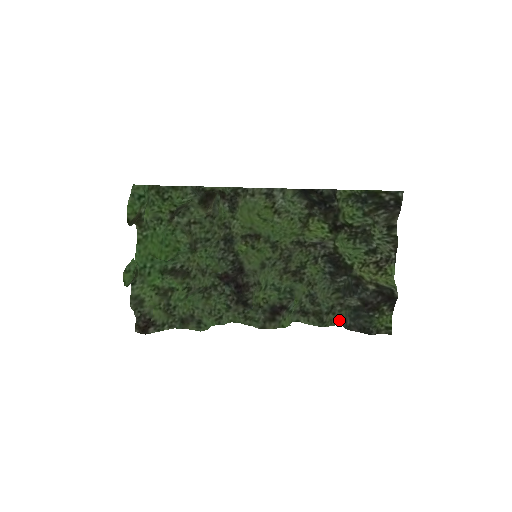
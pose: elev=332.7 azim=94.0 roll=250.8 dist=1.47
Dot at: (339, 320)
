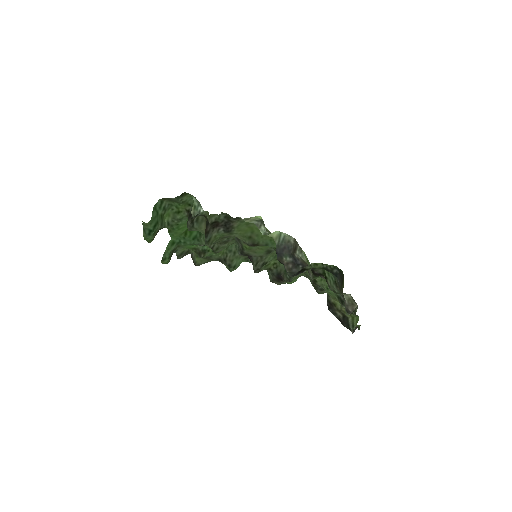
Dot at: occluded
